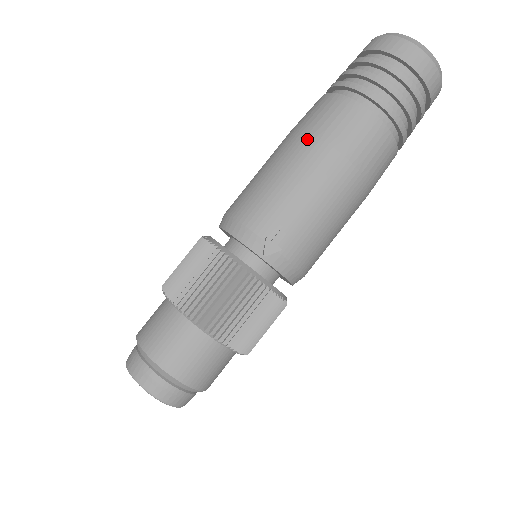
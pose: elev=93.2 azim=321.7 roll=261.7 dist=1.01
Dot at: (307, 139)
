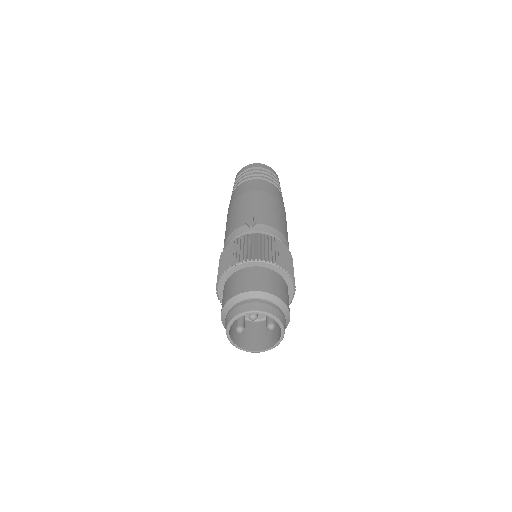
Dot at: (233, 202)
